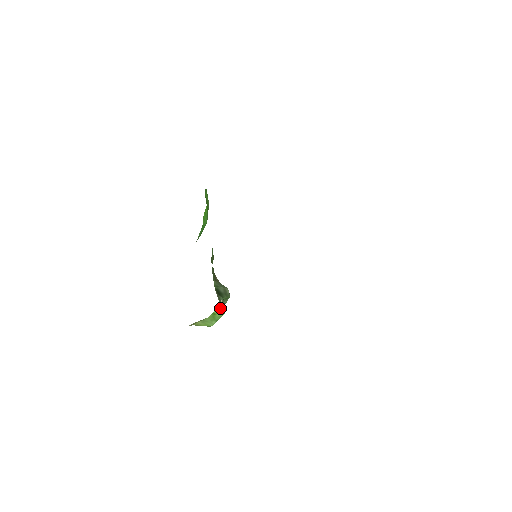
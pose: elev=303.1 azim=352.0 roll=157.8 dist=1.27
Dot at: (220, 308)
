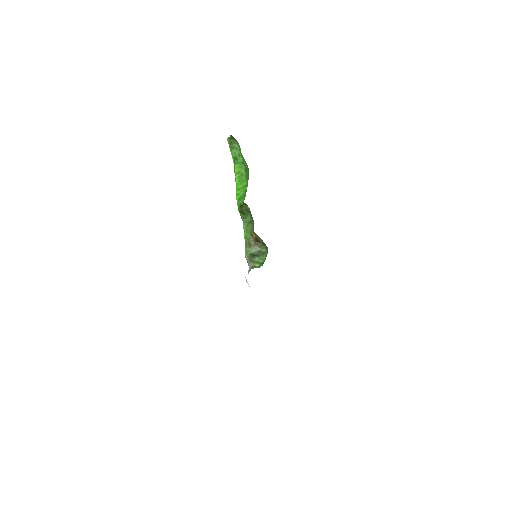
Dot at: (255, 266)
